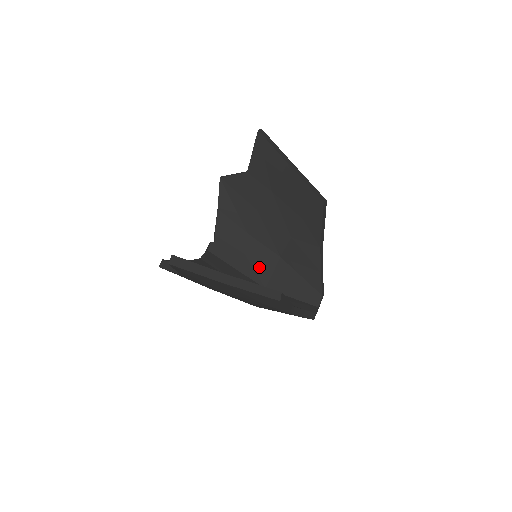
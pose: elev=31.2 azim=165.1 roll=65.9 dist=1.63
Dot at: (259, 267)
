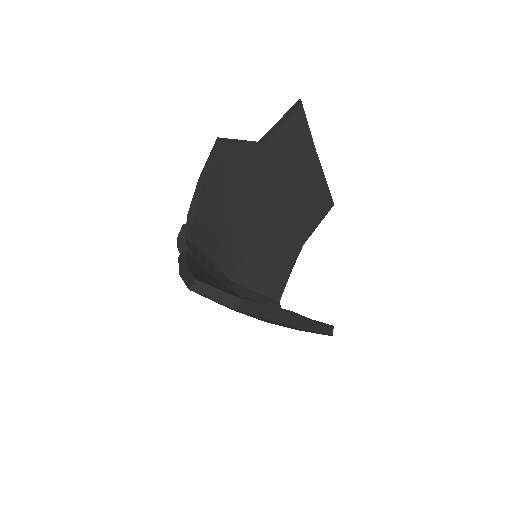
Dot at: (229, 256)
